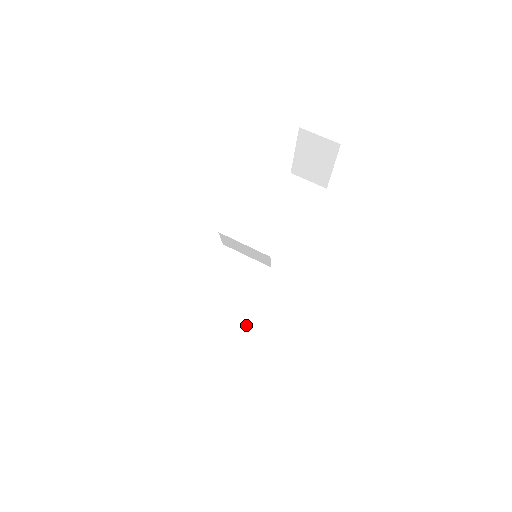
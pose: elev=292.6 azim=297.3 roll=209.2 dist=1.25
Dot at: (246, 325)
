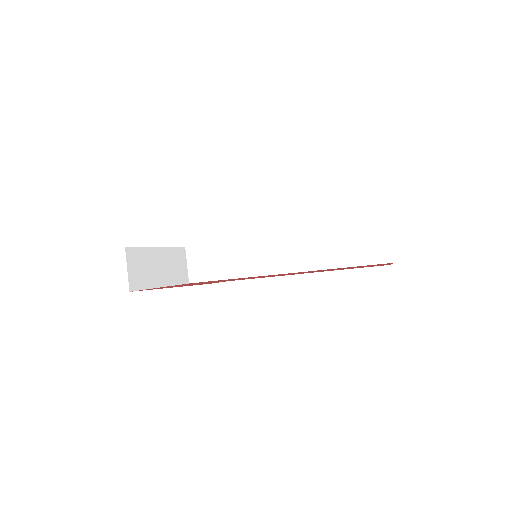
Dot at: (235, 273)
